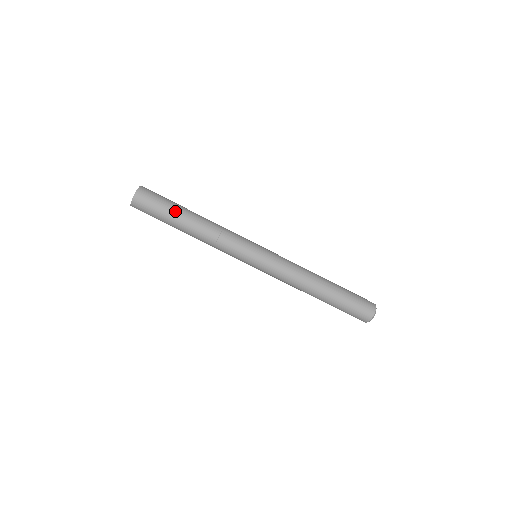
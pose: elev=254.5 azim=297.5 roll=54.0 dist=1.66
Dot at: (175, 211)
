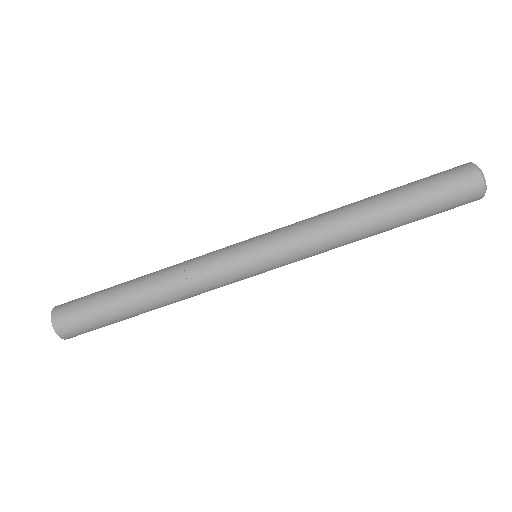
Dot at: (111, 299)
